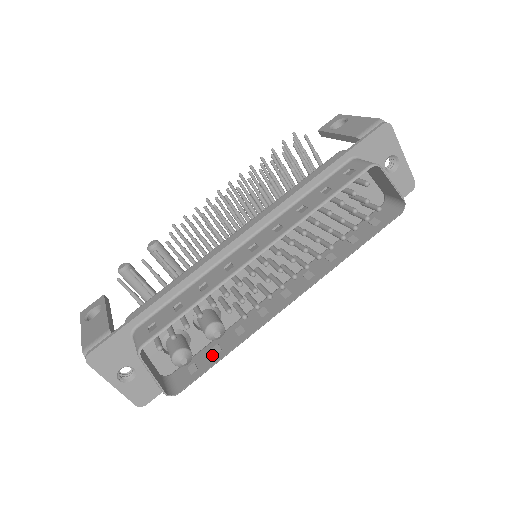
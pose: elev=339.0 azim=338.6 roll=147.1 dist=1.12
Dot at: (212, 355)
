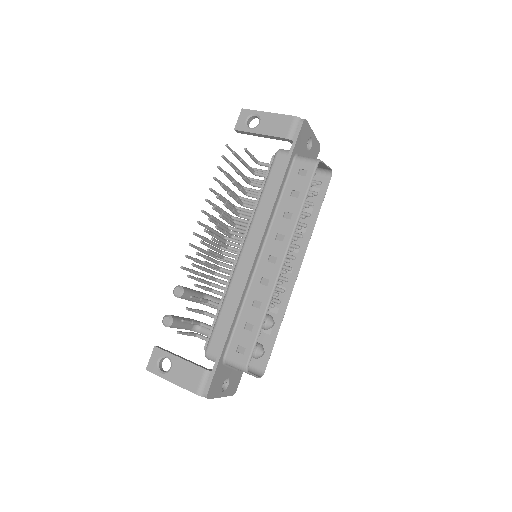
Dot at: (267, 336)
